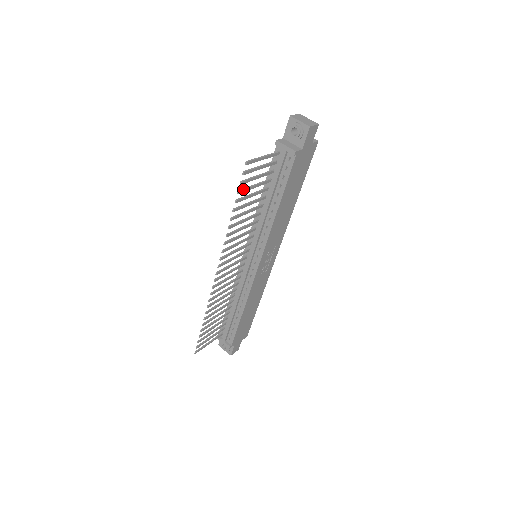
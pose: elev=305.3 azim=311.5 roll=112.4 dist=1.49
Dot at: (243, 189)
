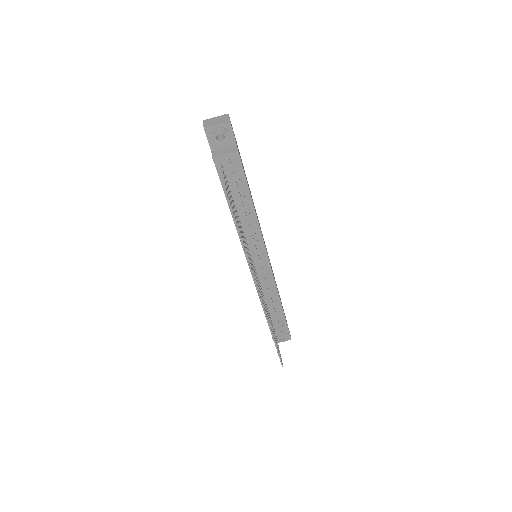
Dot at: (234, 218)
